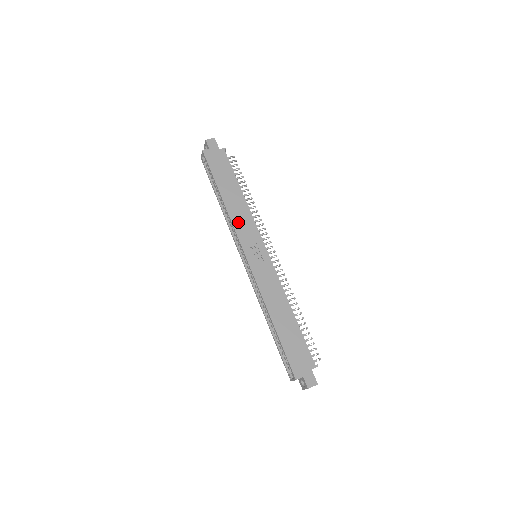
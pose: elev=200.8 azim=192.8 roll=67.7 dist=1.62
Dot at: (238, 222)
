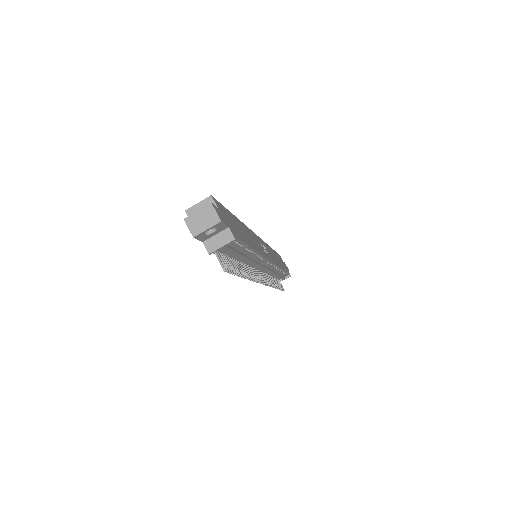
Dot at: (269, 249)
